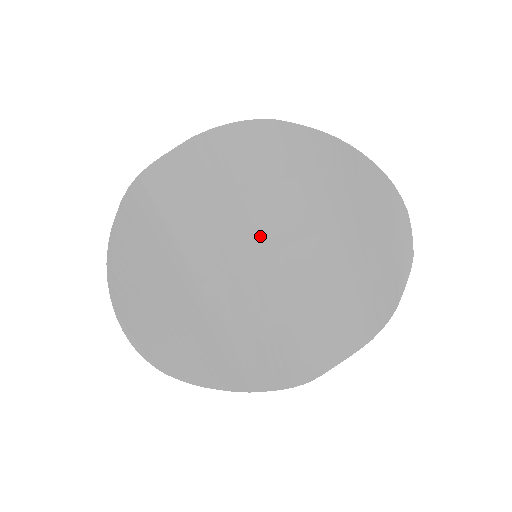
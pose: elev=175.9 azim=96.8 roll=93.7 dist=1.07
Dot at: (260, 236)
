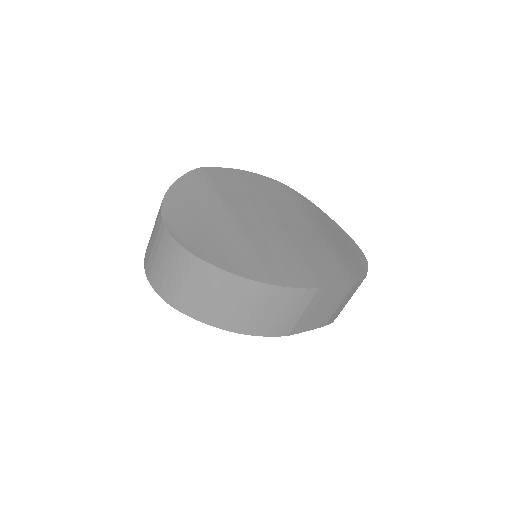
Dot at: (276, 214)
